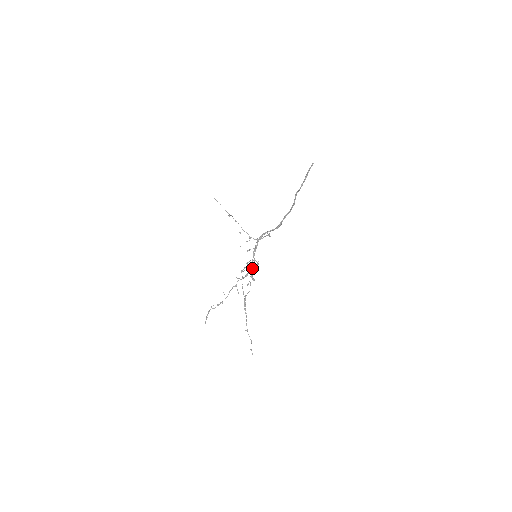
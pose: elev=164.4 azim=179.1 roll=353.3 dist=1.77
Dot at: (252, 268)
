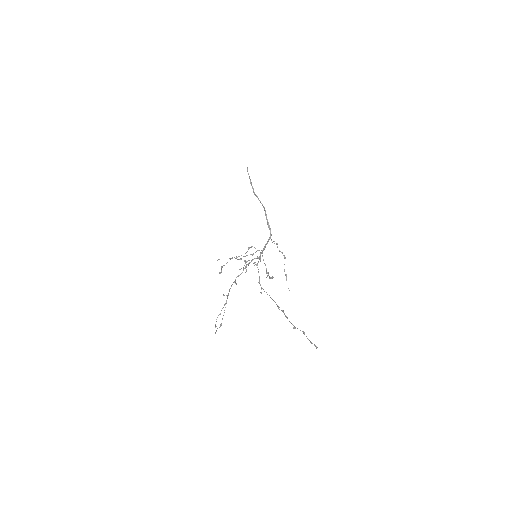
Dot at: (250, 262)
